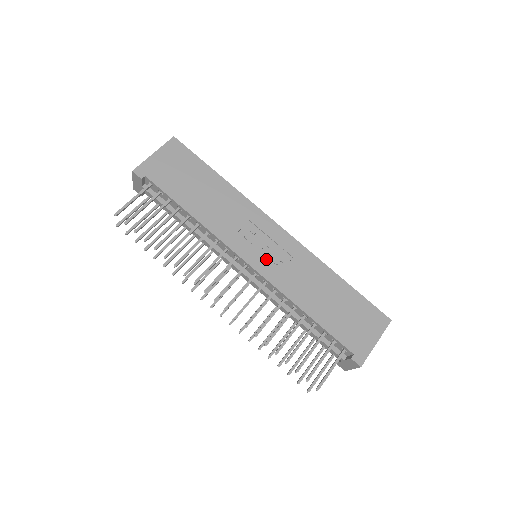
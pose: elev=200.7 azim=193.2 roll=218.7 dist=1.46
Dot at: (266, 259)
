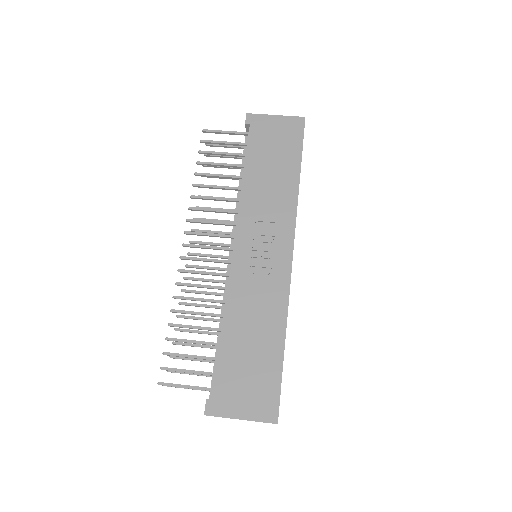
Dot at: (250, 260)
